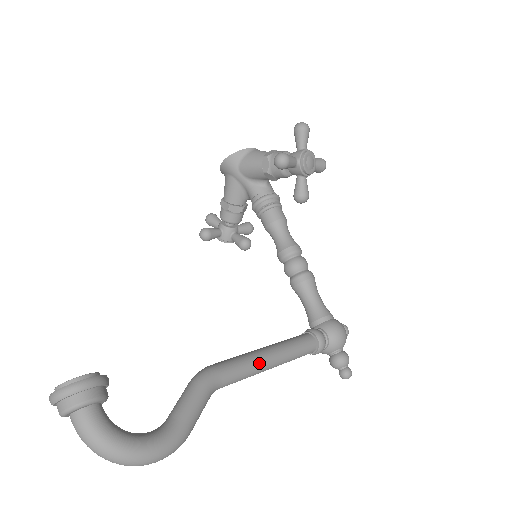
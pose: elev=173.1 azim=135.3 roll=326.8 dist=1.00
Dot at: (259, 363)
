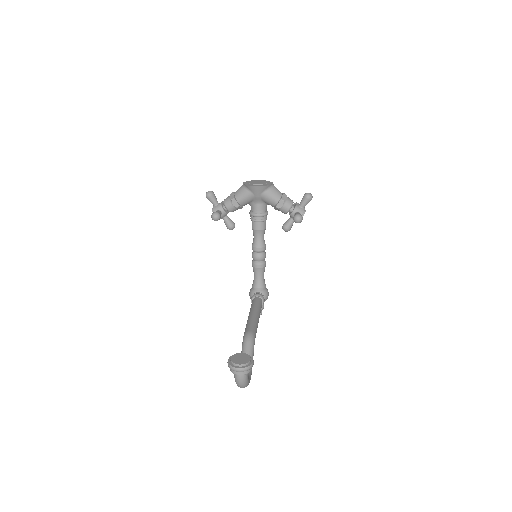
Dot at: occluded
